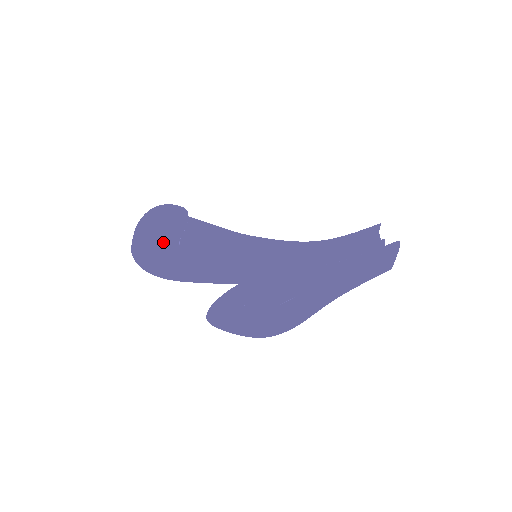
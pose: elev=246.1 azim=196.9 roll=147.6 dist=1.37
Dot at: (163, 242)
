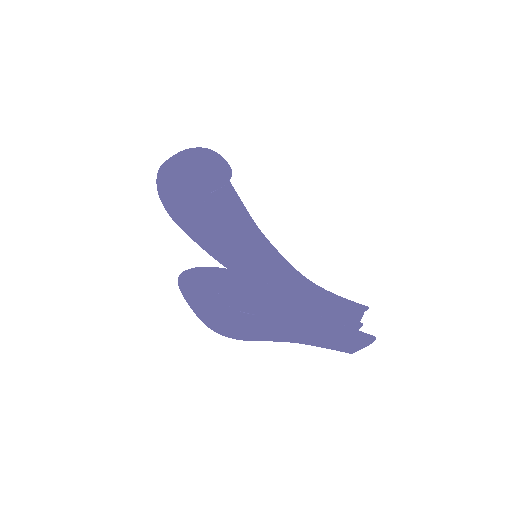
Dot at: (194, 186)
